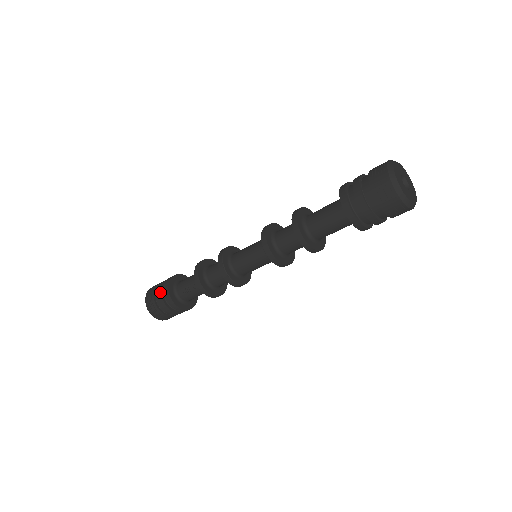
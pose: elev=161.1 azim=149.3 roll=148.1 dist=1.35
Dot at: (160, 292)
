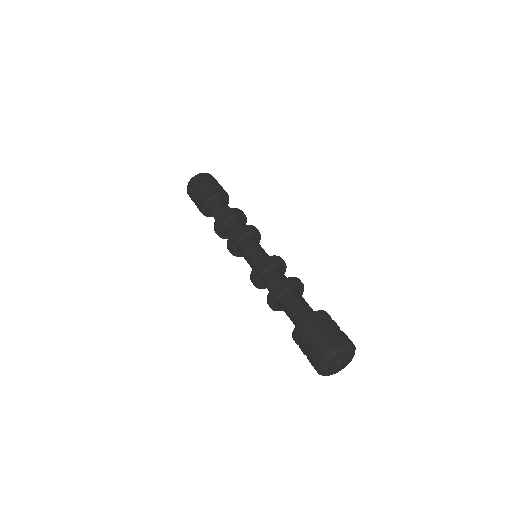
Dot at: (196, 195)
